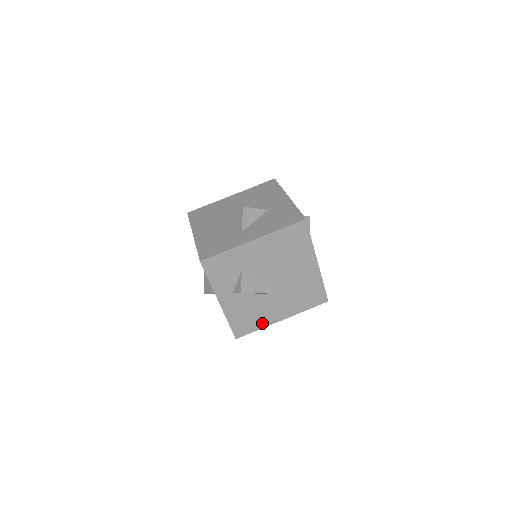
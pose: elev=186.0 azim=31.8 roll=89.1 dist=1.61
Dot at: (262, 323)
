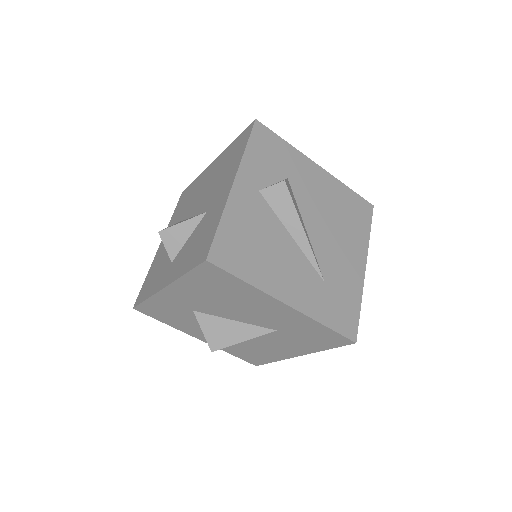
Dot at: (259, 277)
